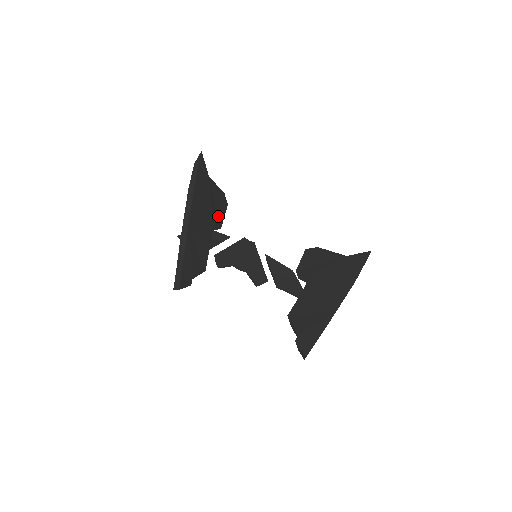
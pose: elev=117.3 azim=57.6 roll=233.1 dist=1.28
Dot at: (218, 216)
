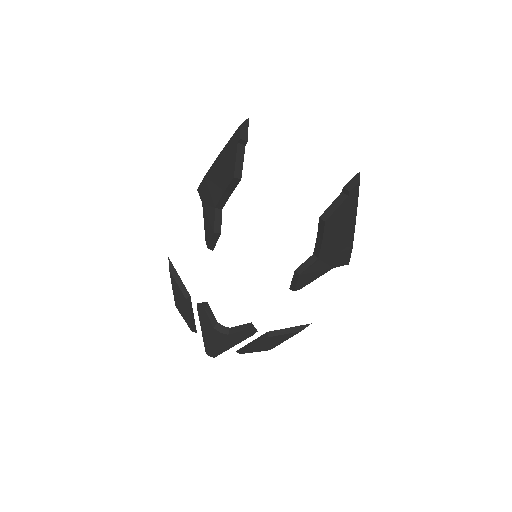
Dot at: occluded
